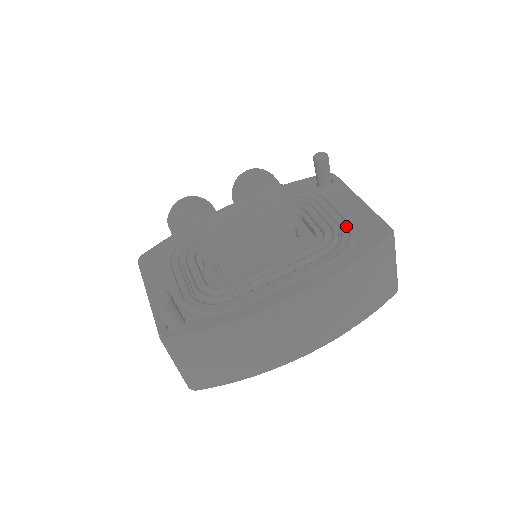
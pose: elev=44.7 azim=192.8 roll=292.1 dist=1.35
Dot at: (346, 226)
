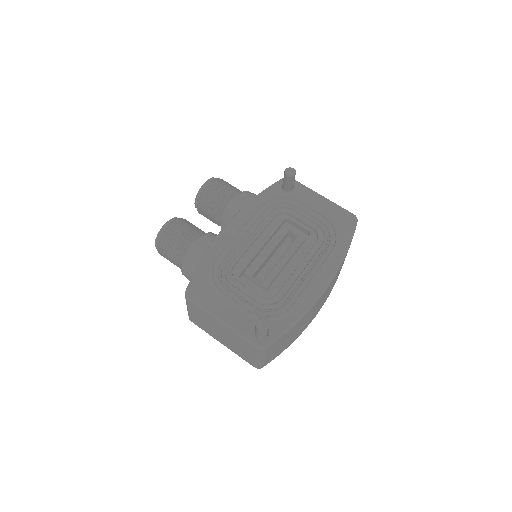
Dot at: (326, 221)
